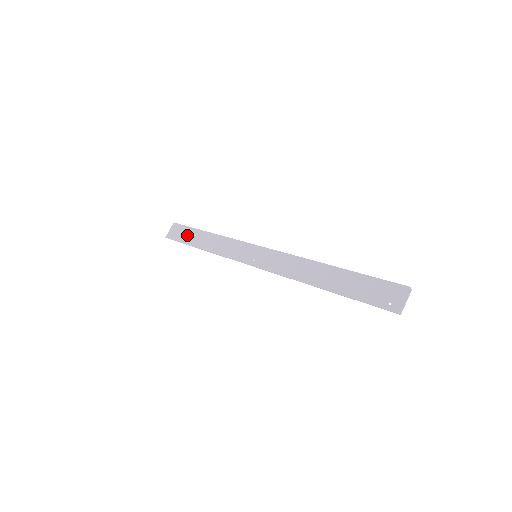
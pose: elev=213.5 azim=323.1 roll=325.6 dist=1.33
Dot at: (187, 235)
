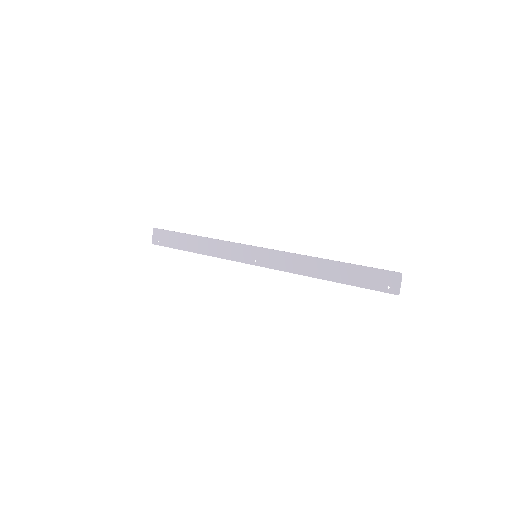
Dot at: (175, 240)
